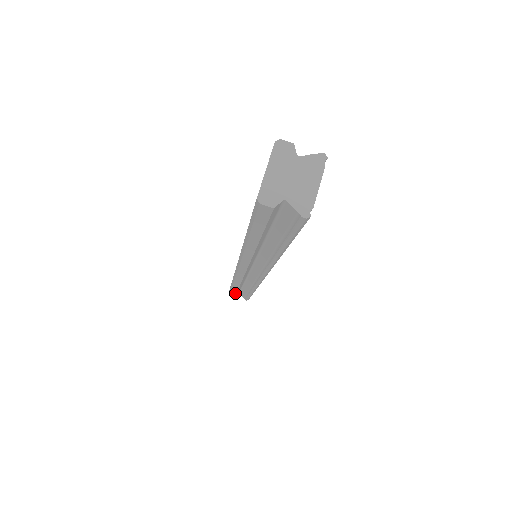
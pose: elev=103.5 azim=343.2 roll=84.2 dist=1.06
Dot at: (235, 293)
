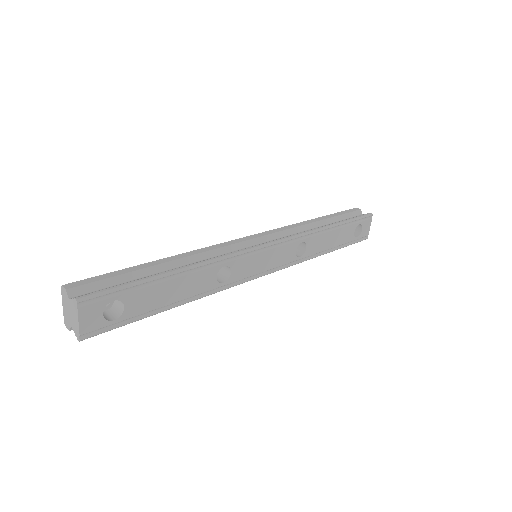
Dot at: occluded
